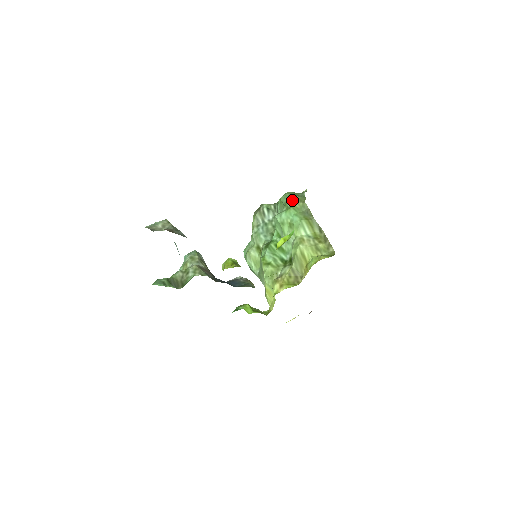
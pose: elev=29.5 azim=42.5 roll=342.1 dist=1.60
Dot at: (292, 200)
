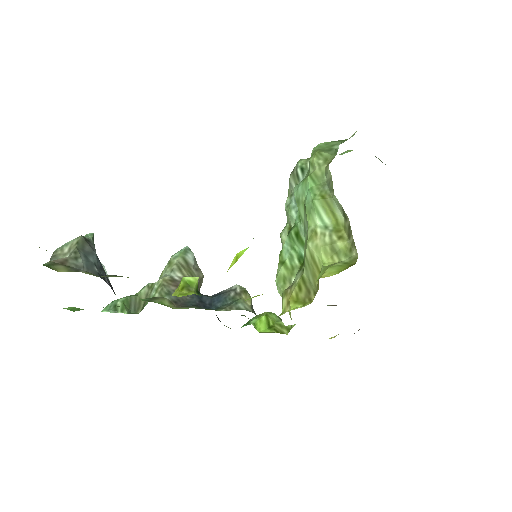
Dot at: (312, 162)
